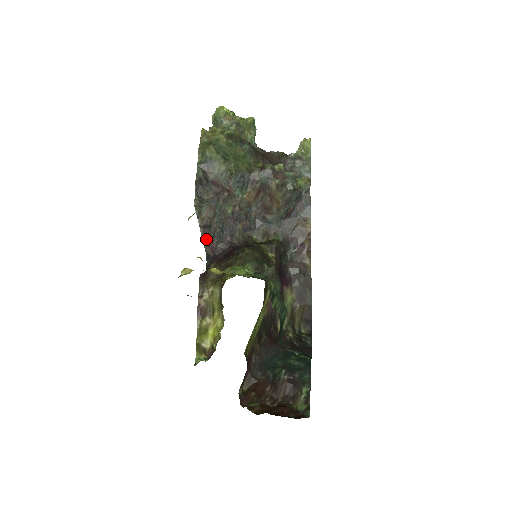
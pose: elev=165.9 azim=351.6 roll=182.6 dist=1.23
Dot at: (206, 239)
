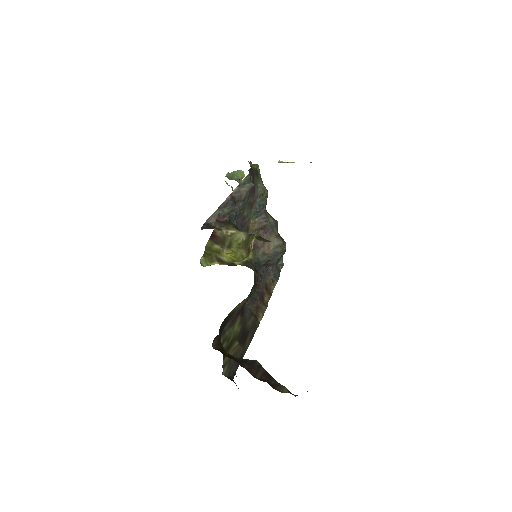
Dot at: (222, 209)
